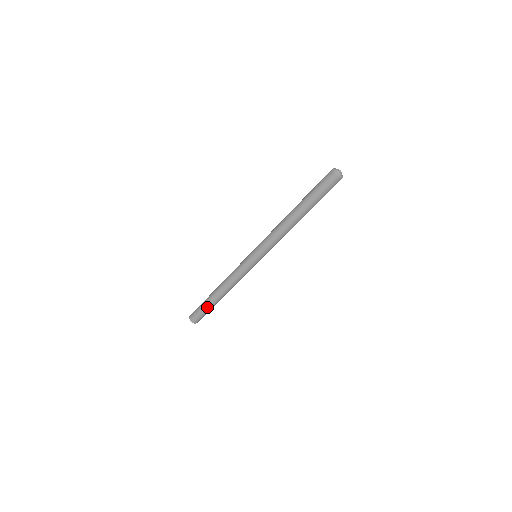
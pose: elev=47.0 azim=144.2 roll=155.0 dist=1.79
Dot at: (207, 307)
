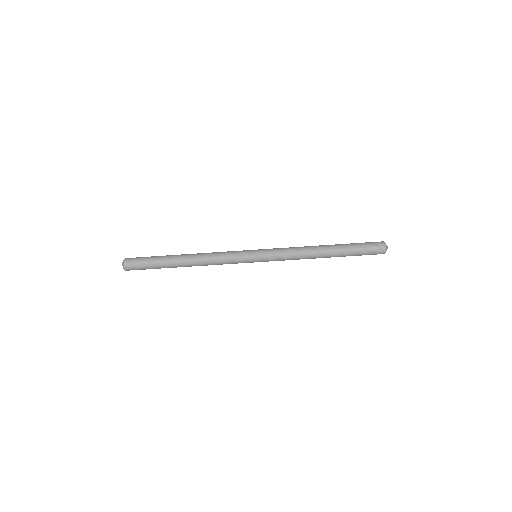
Dot at: (160, 267)
